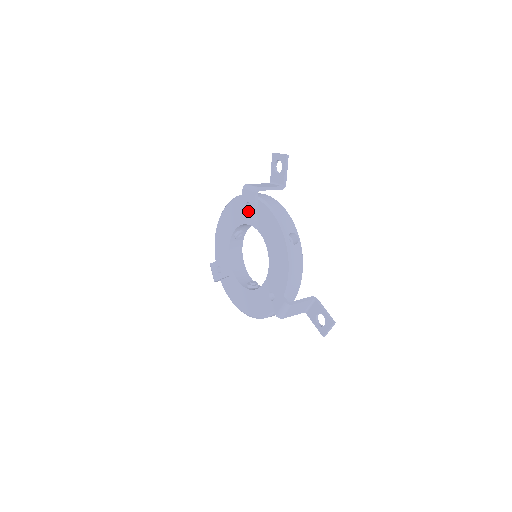
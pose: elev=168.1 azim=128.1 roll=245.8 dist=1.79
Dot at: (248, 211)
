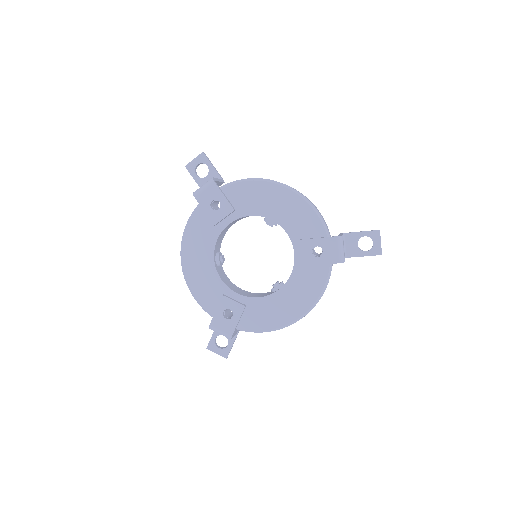
Dot at: (219, 209)
